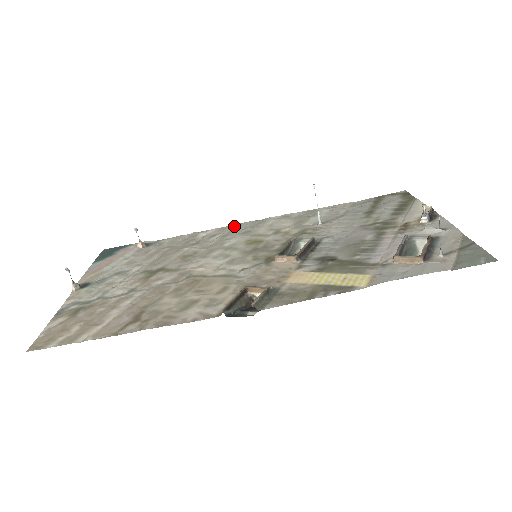
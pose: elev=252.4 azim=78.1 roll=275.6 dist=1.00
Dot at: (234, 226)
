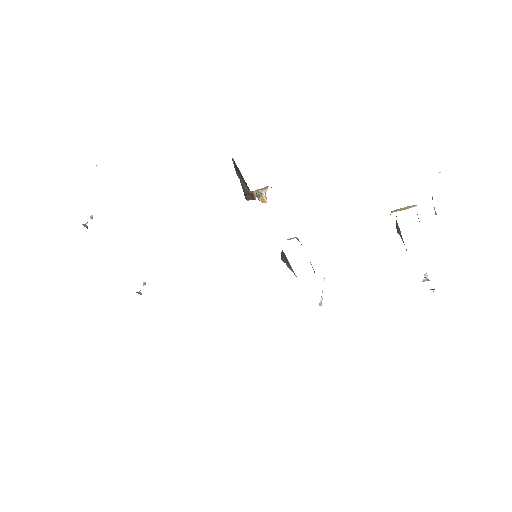
Dot at: occluded
